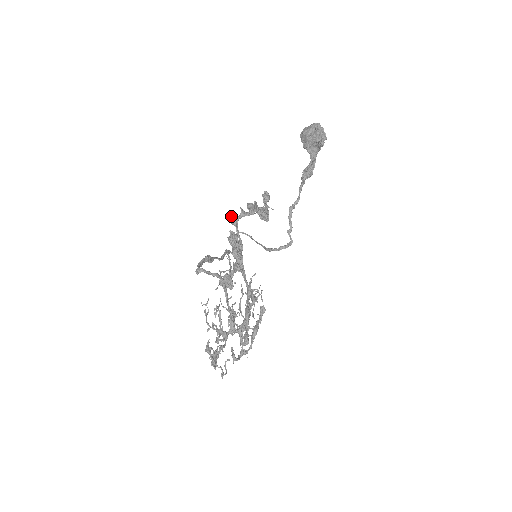
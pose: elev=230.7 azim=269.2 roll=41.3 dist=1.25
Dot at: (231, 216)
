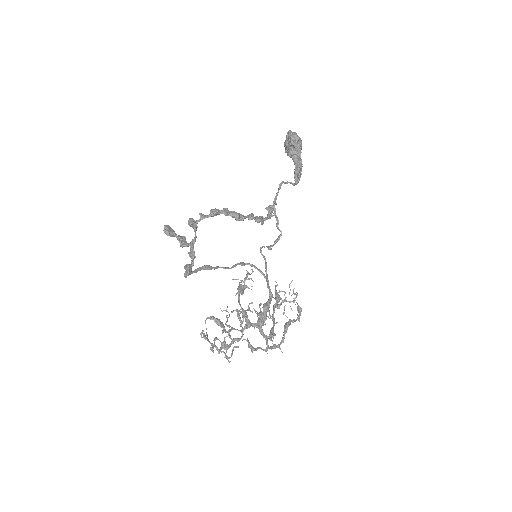
Dot at: (188, 221)
